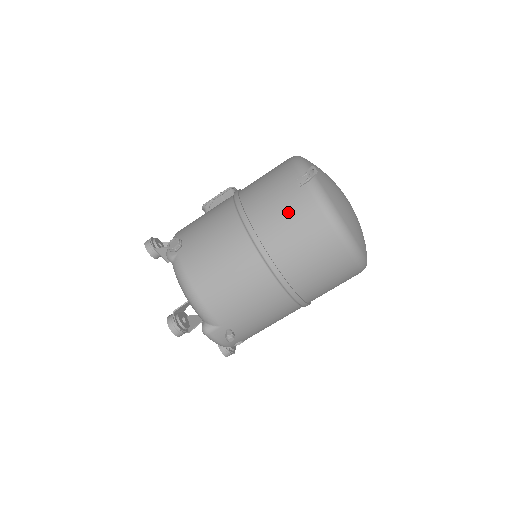
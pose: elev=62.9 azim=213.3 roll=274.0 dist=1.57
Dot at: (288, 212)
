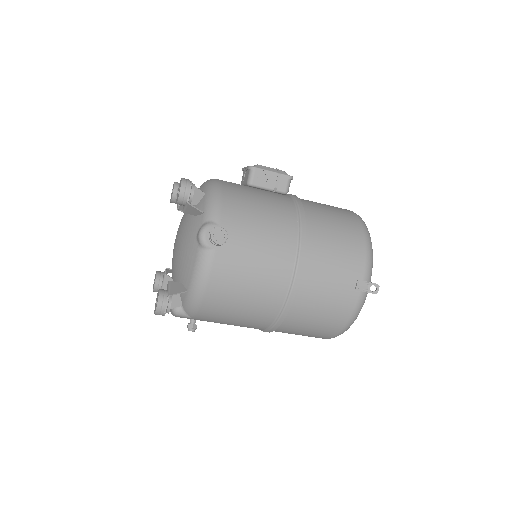
Dot at: (330, 301)
